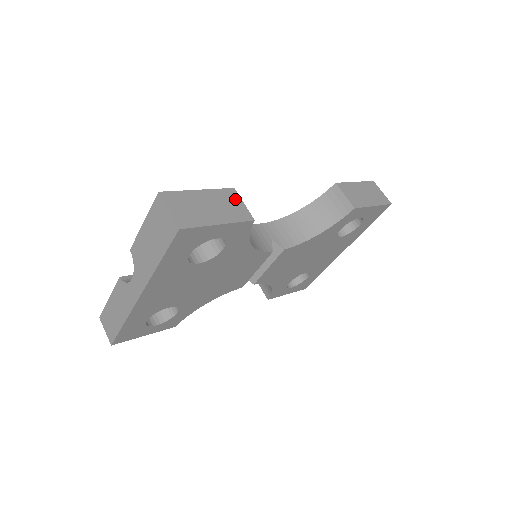
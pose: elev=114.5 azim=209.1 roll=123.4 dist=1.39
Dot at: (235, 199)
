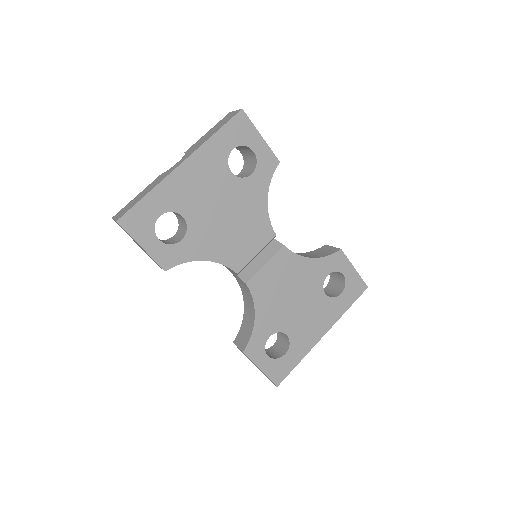
Dot at: occluded
